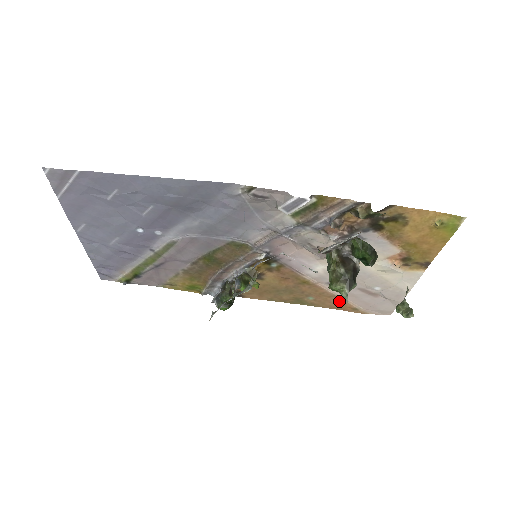
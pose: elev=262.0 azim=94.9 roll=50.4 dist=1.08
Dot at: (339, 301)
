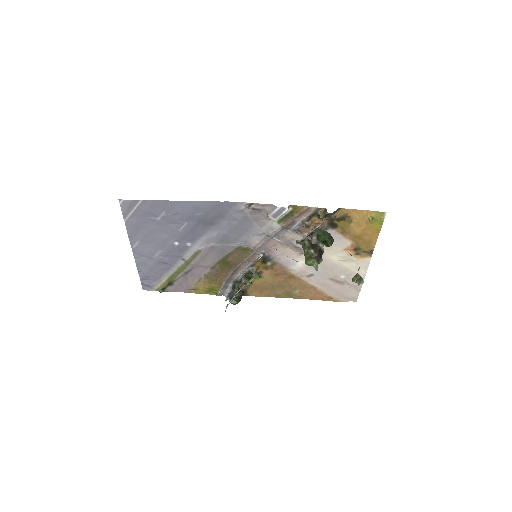
Dot at: (318, 292)
